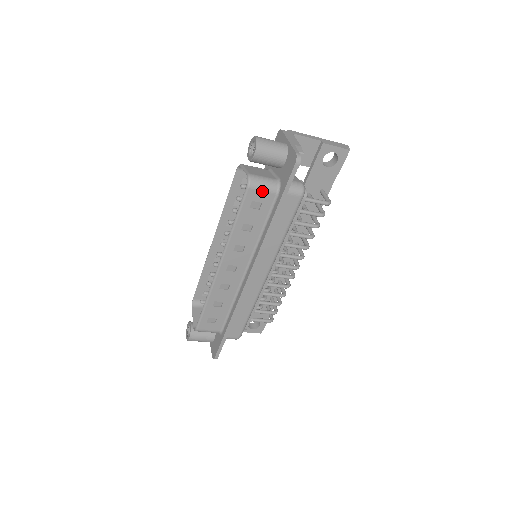
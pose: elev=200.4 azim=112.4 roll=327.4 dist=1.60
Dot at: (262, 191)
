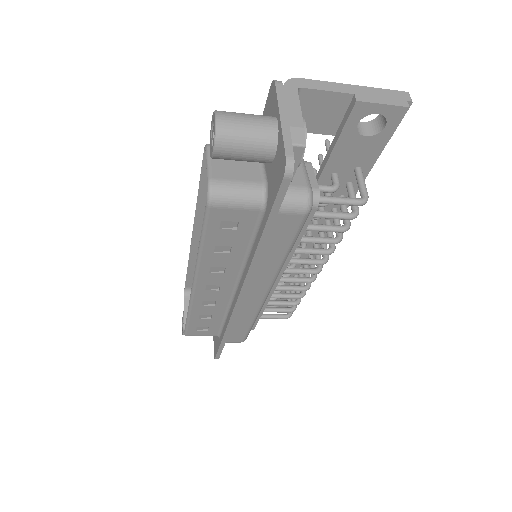
Dot at: (235, 208)
